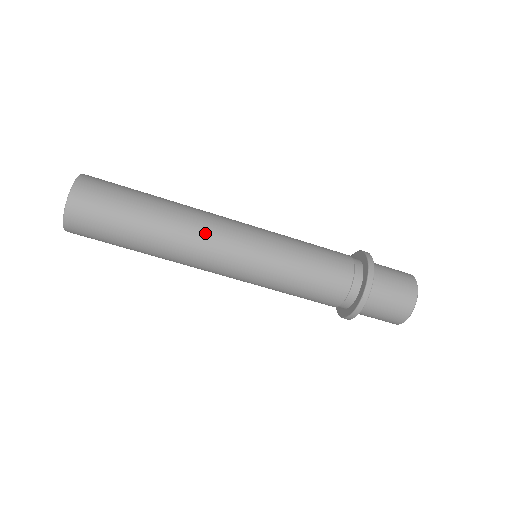
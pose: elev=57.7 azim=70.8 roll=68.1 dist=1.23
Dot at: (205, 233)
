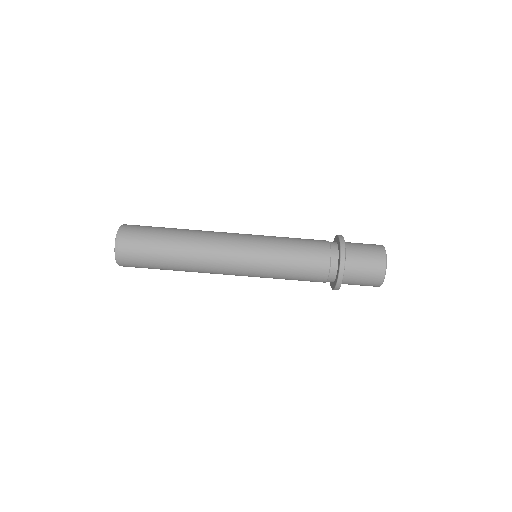
Dot at: (213, 240)
